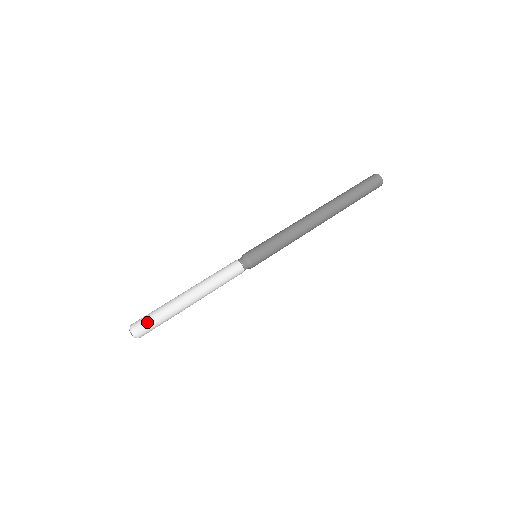
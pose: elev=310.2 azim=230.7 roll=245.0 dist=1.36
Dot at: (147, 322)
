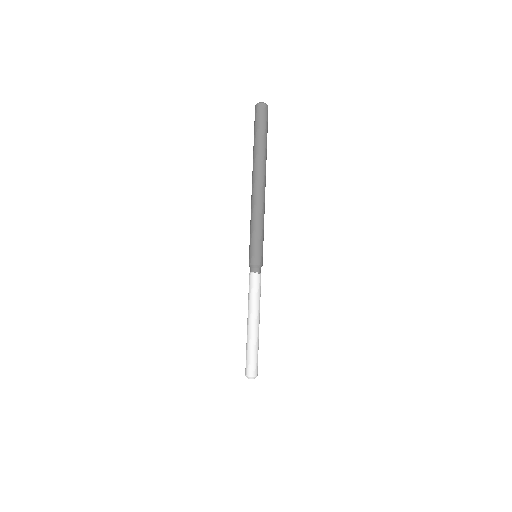
Dot at: (250, 366)
